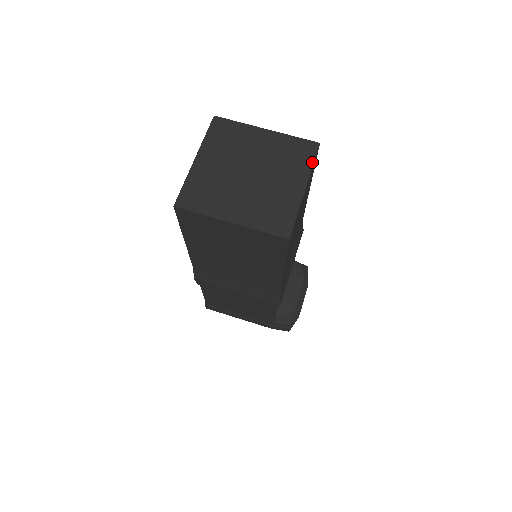
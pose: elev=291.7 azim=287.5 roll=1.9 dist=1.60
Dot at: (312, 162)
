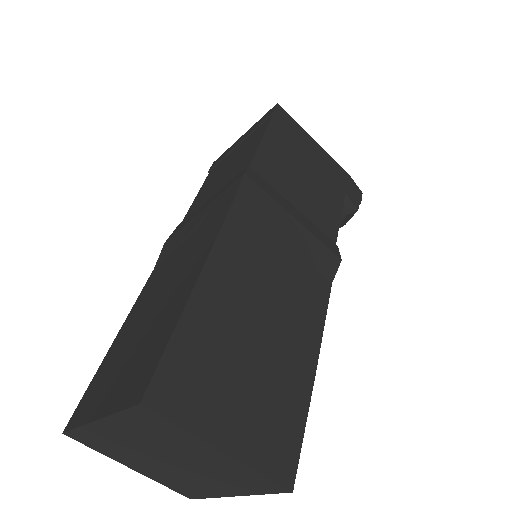
Dot at: (264, 493)
